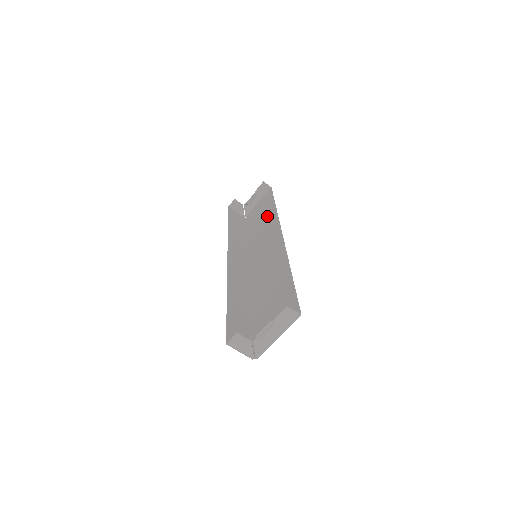
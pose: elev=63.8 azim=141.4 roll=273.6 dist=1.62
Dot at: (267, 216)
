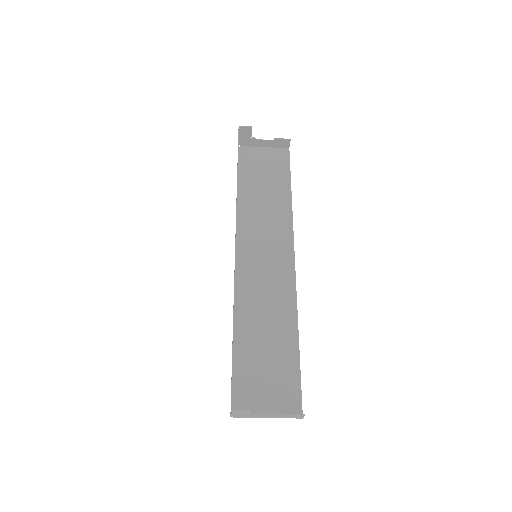
Dot at: (277, 197)
